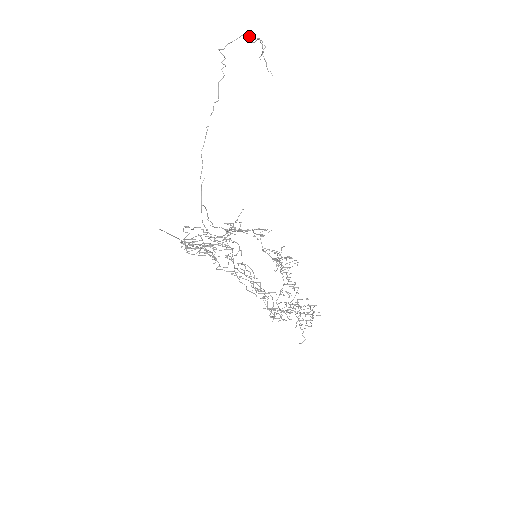
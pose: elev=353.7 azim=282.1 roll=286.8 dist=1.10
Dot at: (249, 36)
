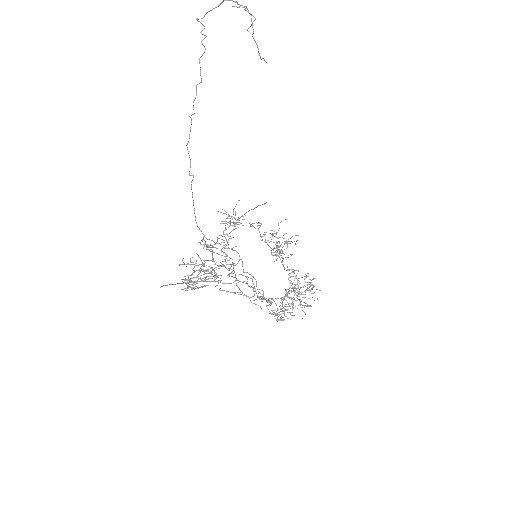
Dot at: (233, 1)
